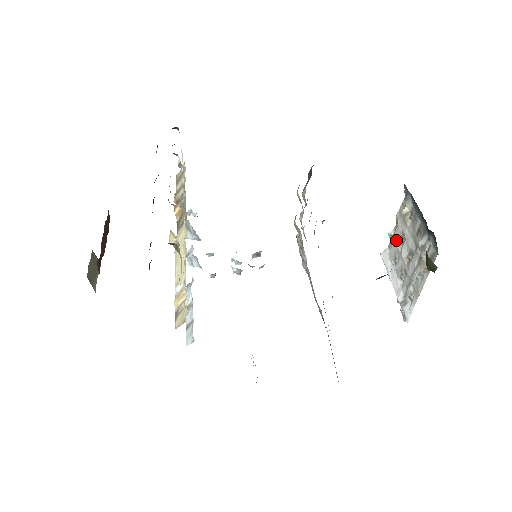
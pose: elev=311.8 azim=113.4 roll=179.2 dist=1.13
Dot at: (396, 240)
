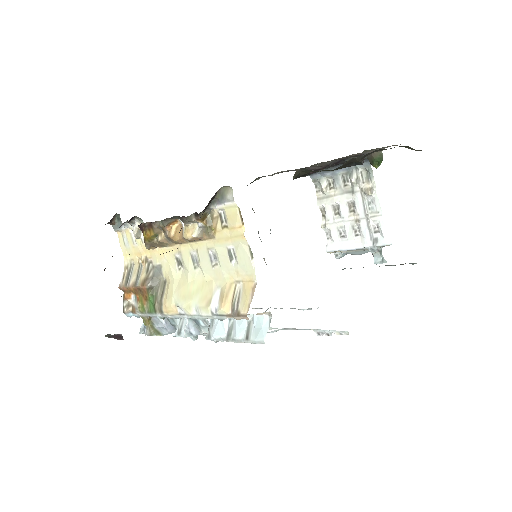
Dot at: (331, 219)
